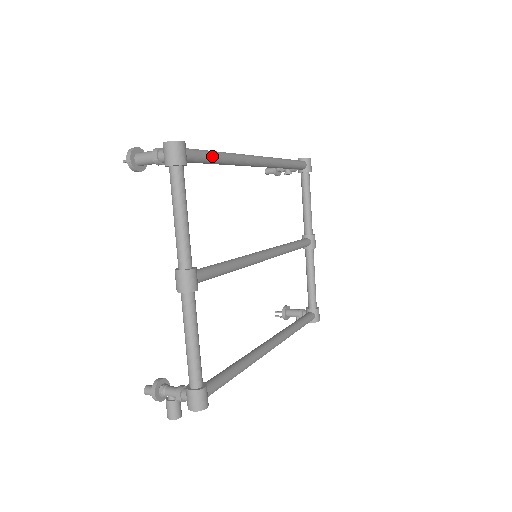
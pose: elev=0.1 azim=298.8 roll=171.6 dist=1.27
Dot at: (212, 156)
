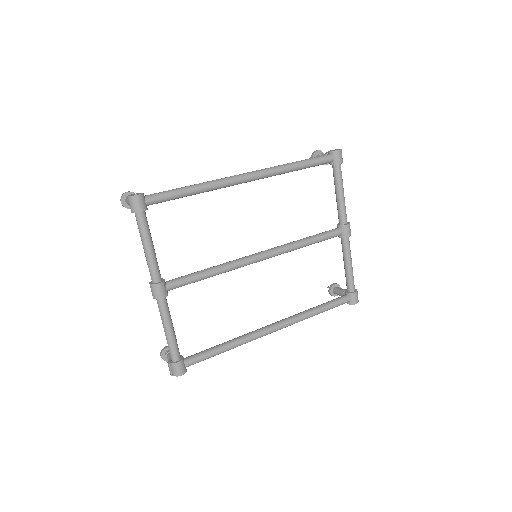
Dot at: (177, 194)
